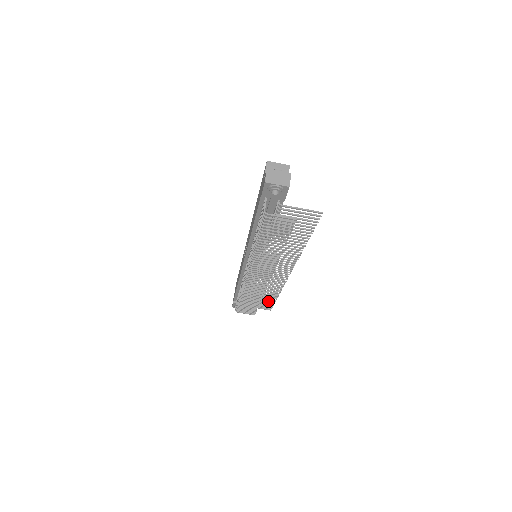
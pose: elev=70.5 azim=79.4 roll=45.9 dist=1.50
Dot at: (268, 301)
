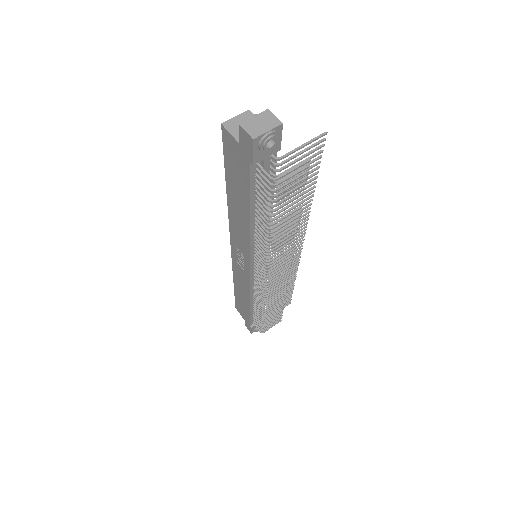
Dot at: (286, 295)
